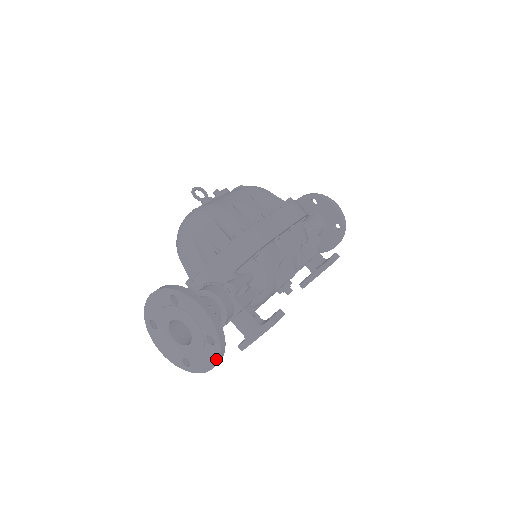
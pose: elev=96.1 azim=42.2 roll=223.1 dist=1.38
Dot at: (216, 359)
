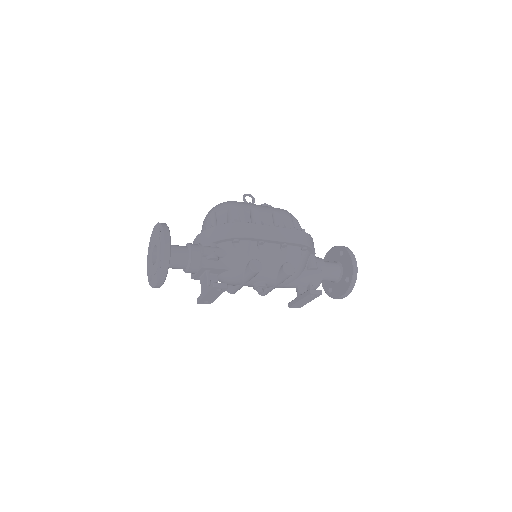
Dot at: (159, 278)
